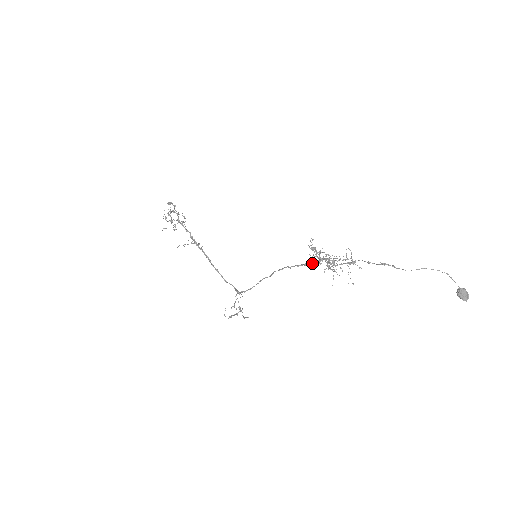
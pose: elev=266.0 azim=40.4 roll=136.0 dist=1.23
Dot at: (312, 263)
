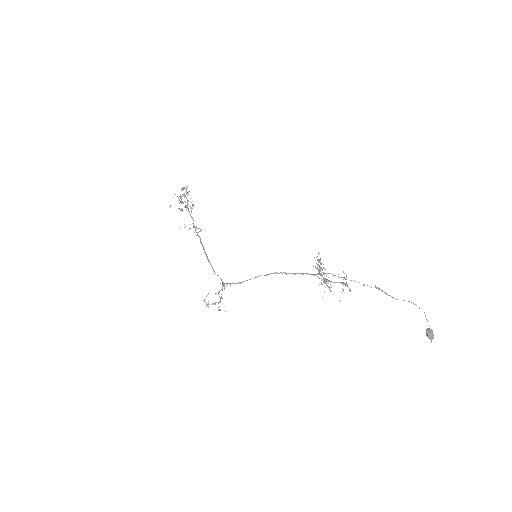
Dot at: (311, 274)
